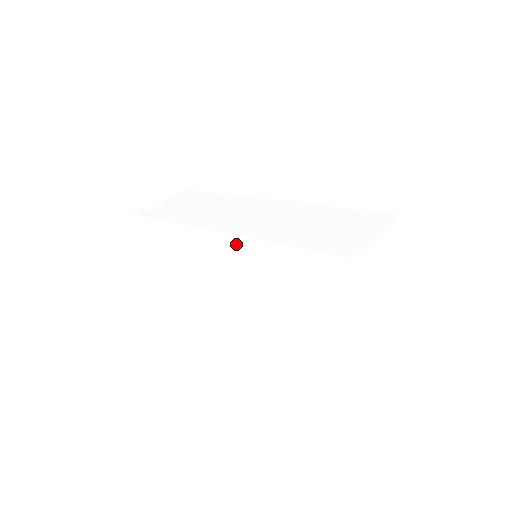
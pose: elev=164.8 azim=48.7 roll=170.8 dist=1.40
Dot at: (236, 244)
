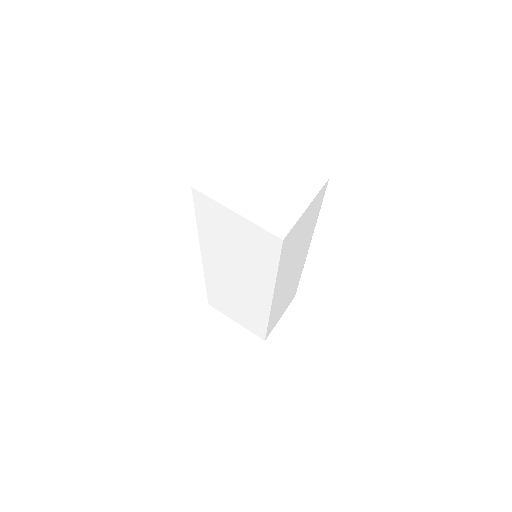
Dot at: (207, 254)
